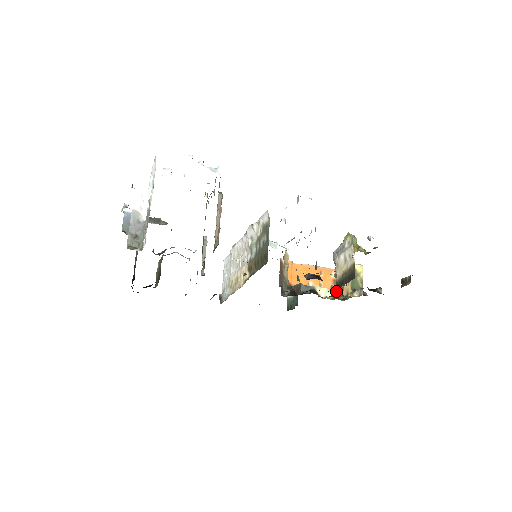
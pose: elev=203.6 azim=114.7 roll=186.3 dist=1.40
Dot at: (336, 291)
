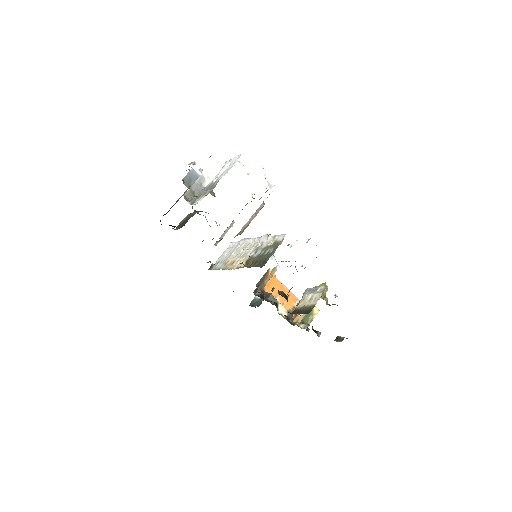
Dot at: (291, 315)
